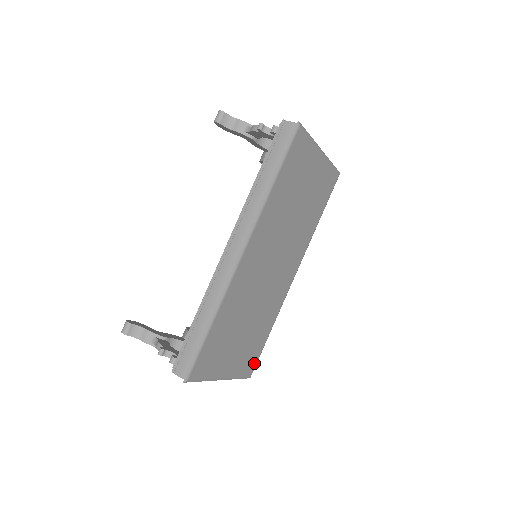
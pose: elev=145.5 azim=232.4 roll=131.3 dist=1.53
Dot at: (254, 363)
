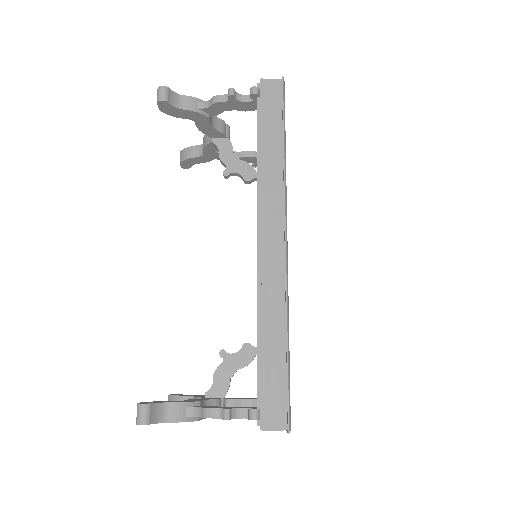
Dot at: occluded
